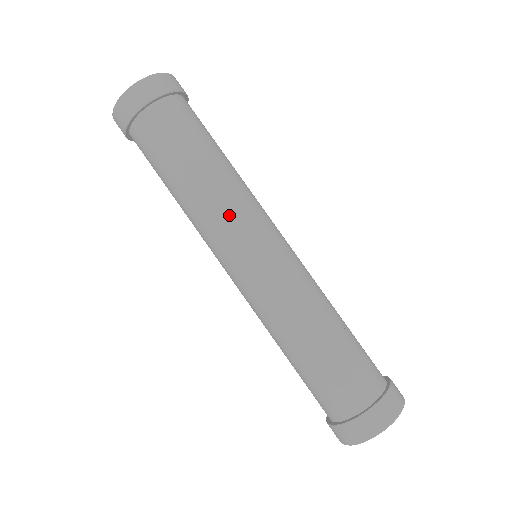
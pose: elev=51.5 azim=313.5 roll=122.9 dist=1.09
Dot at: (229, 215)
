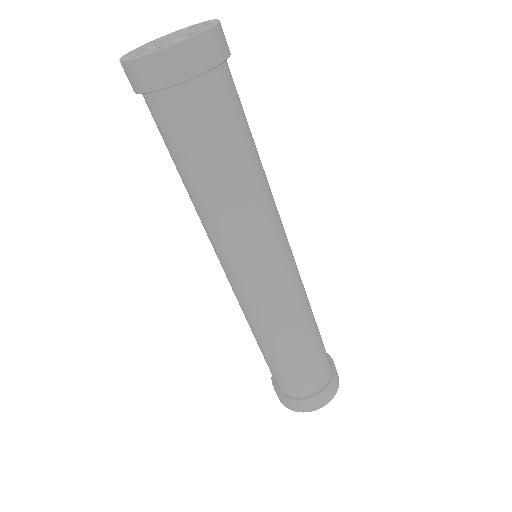
Dot at: (259, 229)
